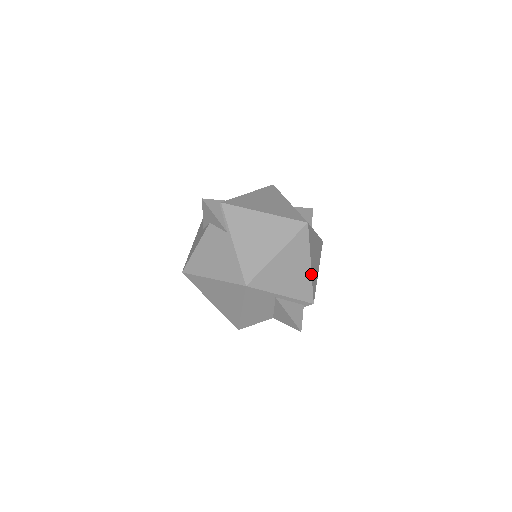
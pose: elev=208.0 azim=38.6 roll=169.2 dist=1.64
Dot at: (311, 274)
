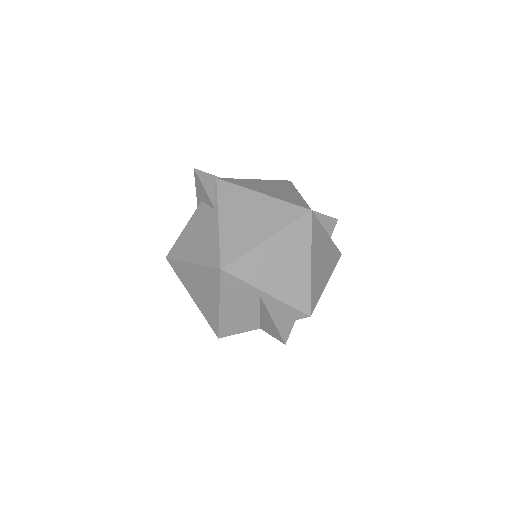
Dot at: (310, 277)
